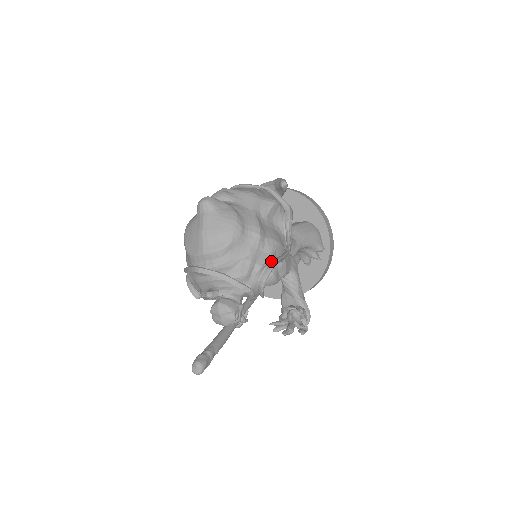
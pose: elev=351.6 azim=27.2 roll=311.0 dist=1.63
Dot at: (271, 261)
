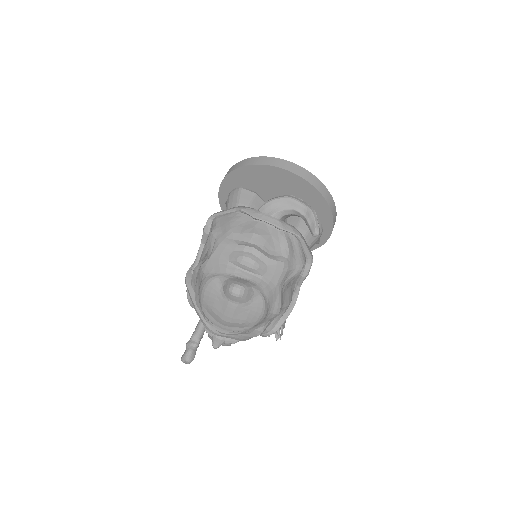
Dot at: occluded
